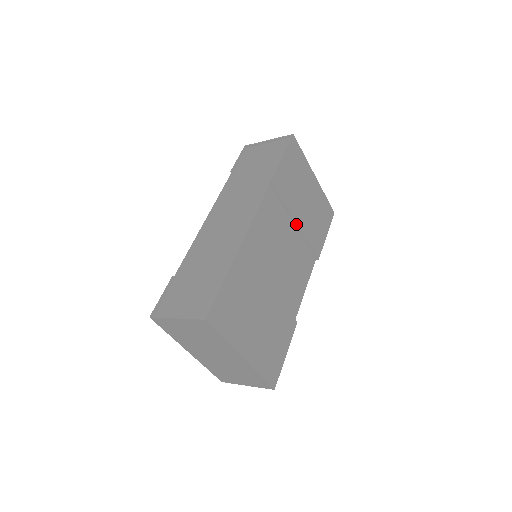
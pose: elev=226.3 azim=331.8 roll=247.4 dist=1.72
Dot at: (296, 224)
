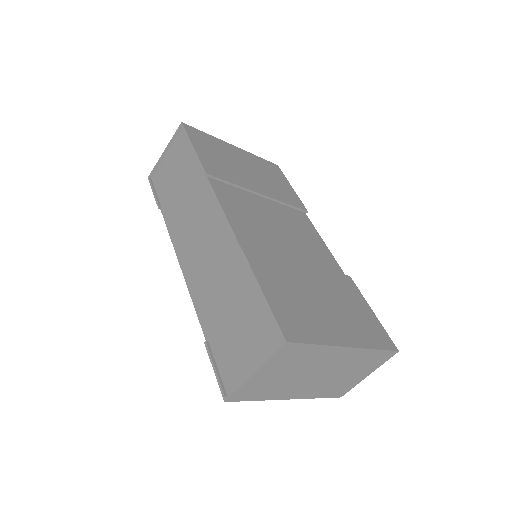
Dot at: (262, 195)
